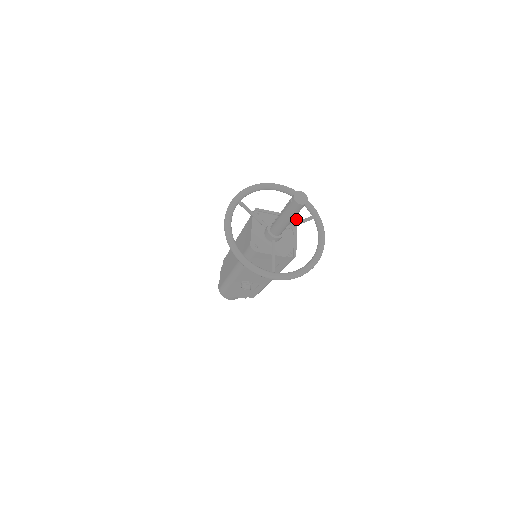
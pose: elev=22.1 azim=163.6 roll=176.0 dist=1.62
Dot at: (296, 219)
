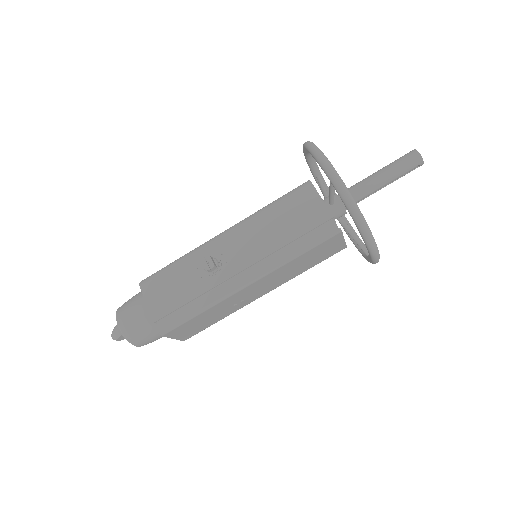
Dot at: (346, 247)
